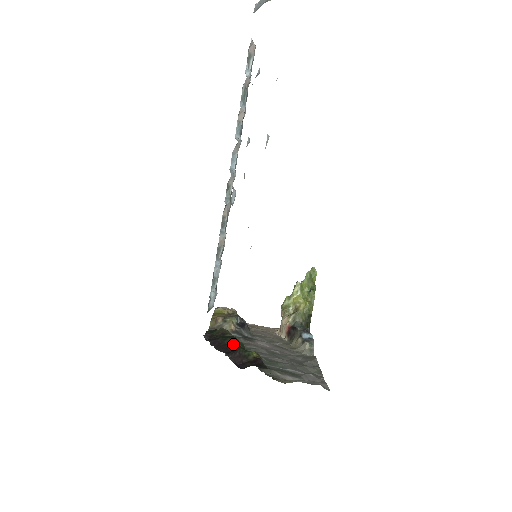
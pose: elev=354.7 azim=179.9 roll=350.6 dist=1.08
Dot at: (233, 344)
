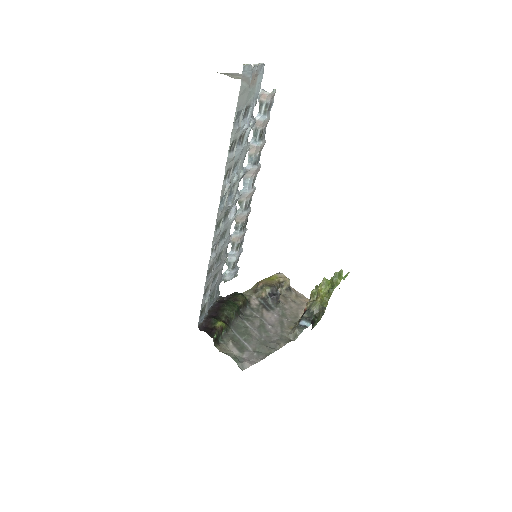
Dot at: (222, 311)
